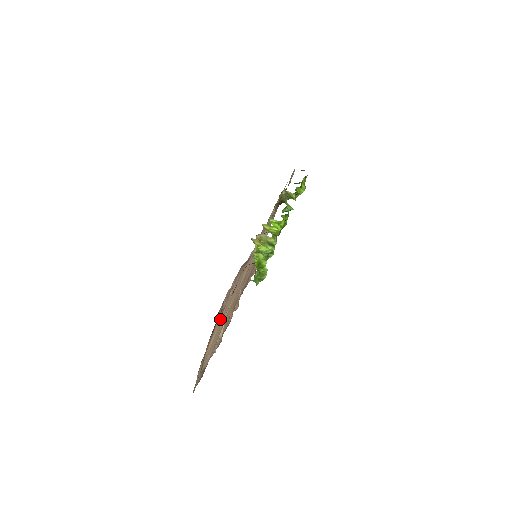
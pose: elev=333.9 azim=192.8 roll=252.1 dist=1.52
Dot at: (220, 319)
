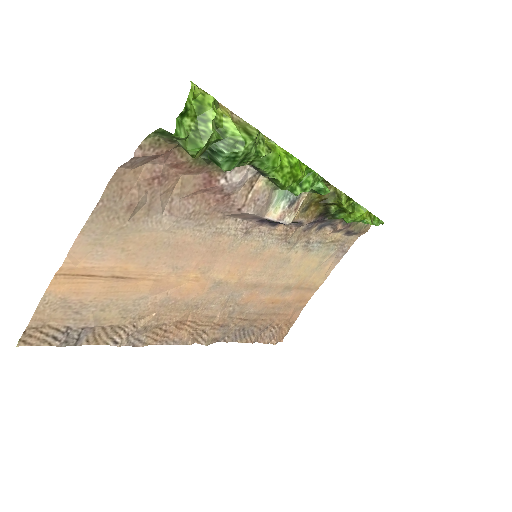
Dot at: (128, 245)
